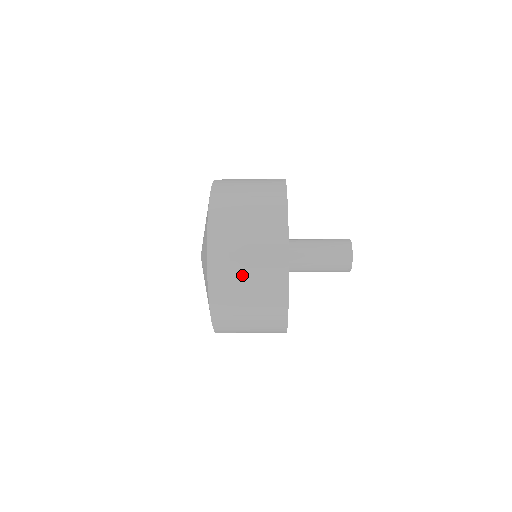
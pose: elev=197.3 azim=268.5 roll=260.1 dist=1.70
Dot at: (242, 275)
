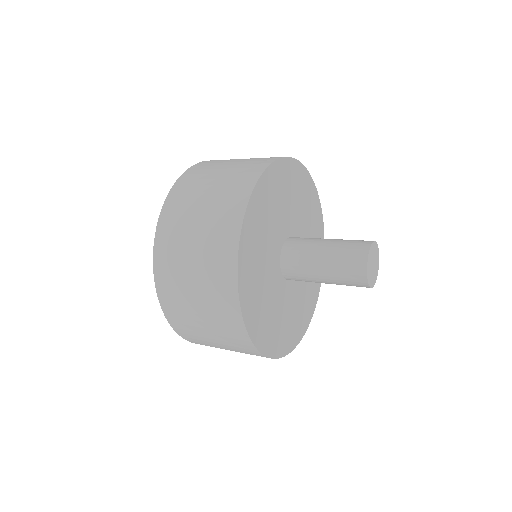
Dot at: (197, 320)
